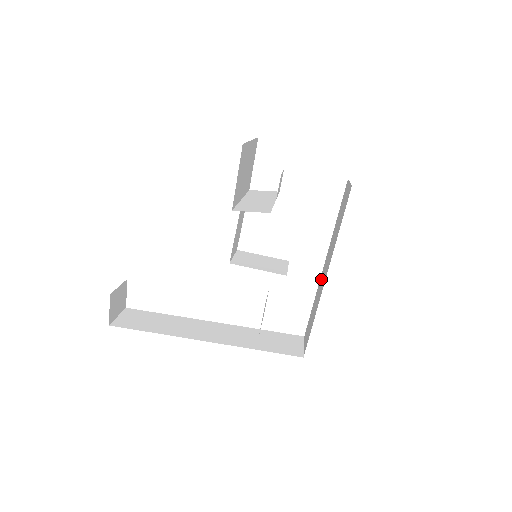
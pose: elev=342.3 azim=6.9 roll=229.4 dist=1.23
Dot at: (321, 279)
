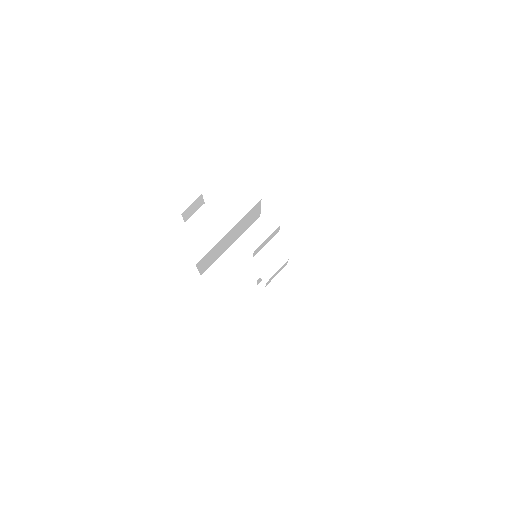
Dot at: occluded
